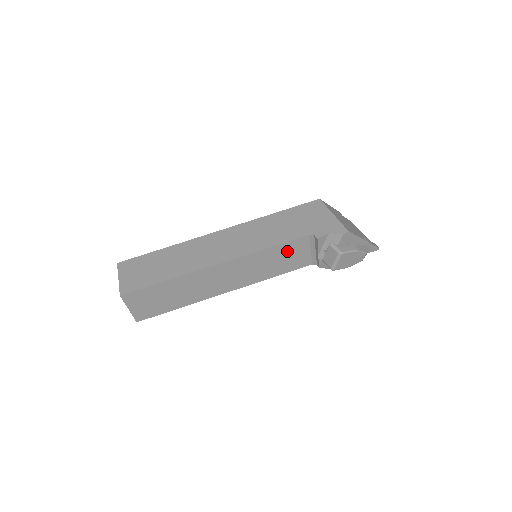
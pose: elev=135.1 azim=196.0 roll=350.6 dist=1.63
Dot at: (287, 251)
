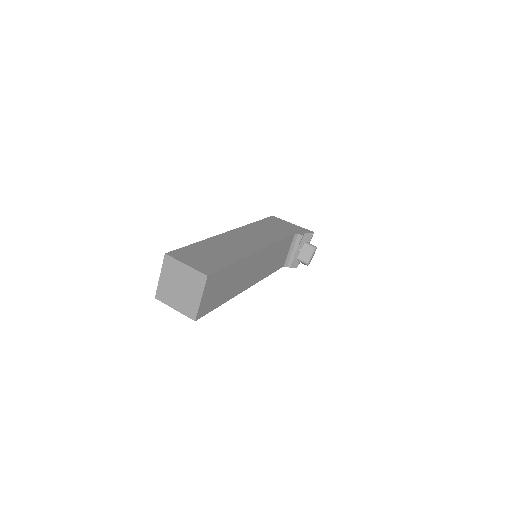
Dot at: (283, 248)
